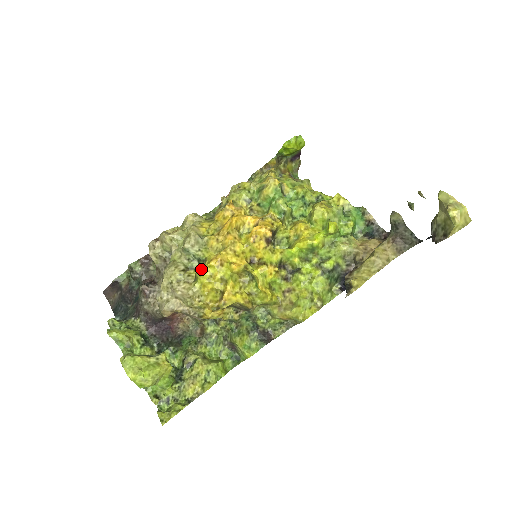
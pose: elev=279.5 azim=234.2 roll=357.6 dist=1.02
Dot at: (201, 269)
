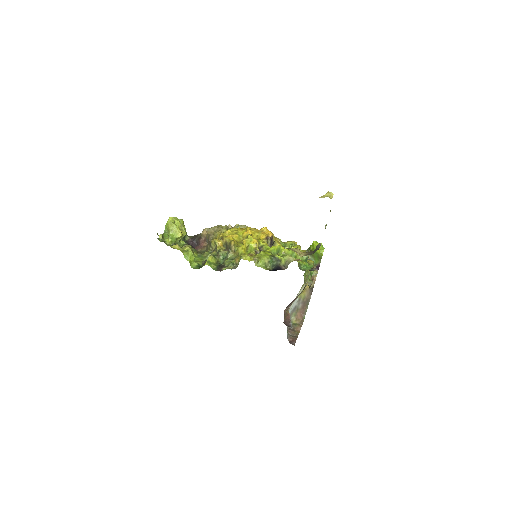
Dot at: (234, 227)
